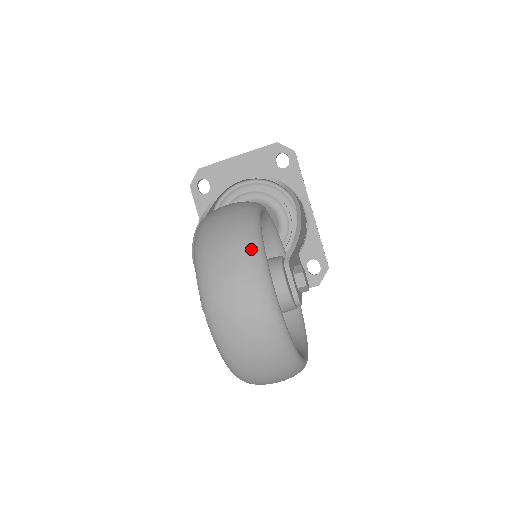
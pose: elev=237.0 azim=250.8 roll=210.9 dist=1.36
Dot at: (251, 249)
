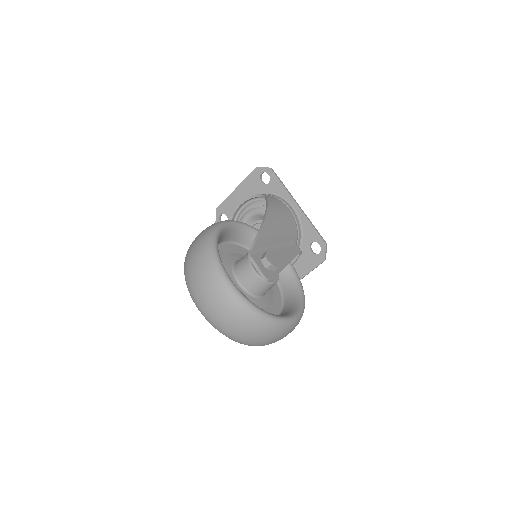
Dot at: (206, 254)
